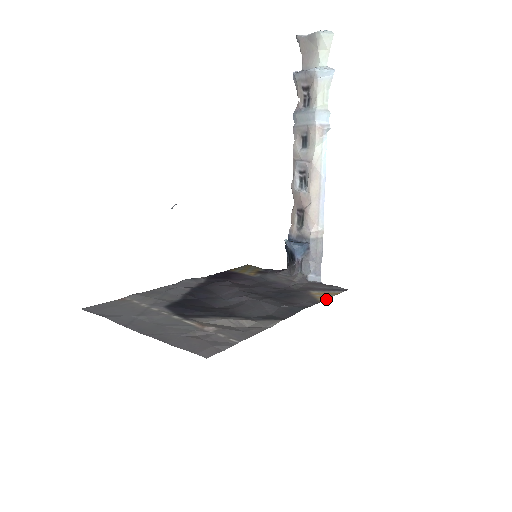
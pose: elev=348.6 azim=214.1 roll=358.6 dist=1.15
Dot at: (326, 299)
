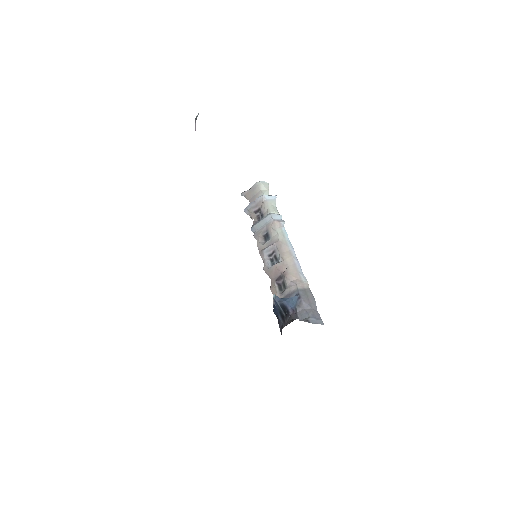
Dot at: occluded
